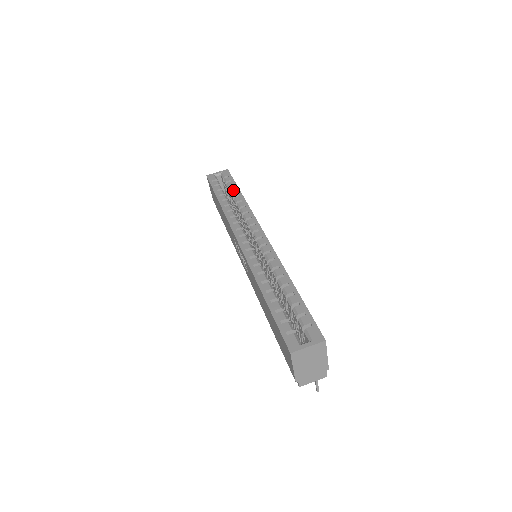
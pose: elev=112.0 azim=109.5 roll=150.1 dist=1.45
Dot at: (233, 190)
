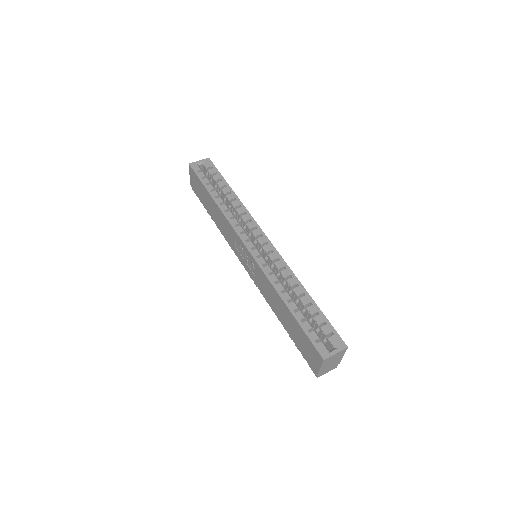
Dot at: (223, 185)
